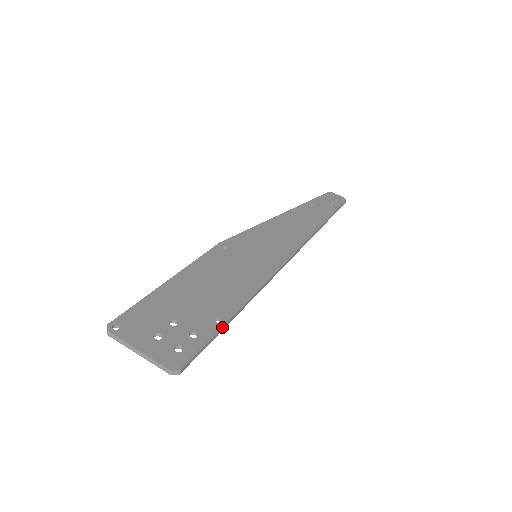
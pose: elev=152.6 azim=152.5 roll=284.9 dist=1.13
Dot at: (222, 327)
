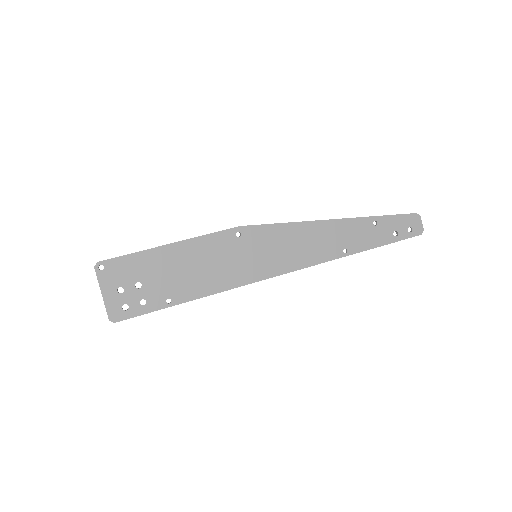
Dot at: occluded
